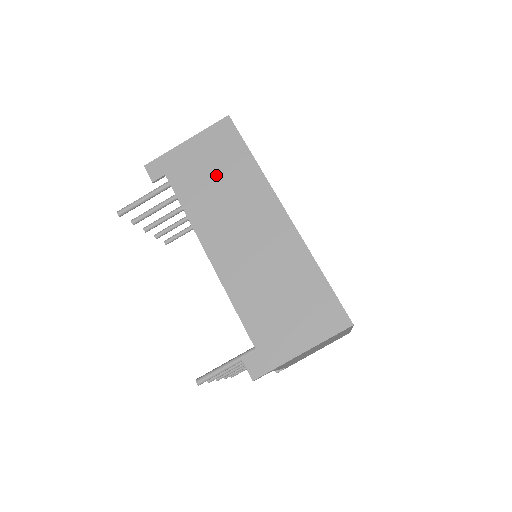
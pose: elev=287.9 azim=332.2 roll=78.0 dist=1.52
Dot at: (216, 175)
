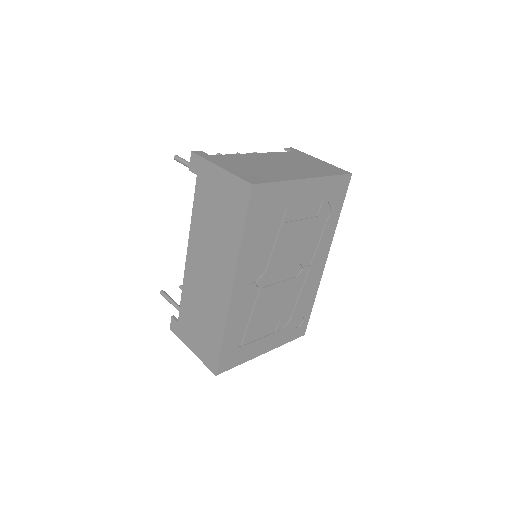
Dot at: (218, 216)
